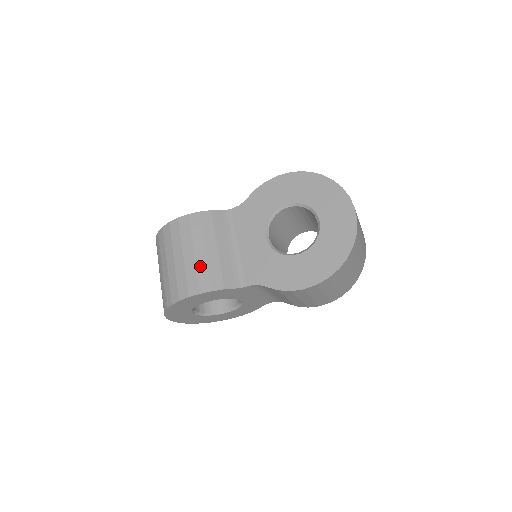
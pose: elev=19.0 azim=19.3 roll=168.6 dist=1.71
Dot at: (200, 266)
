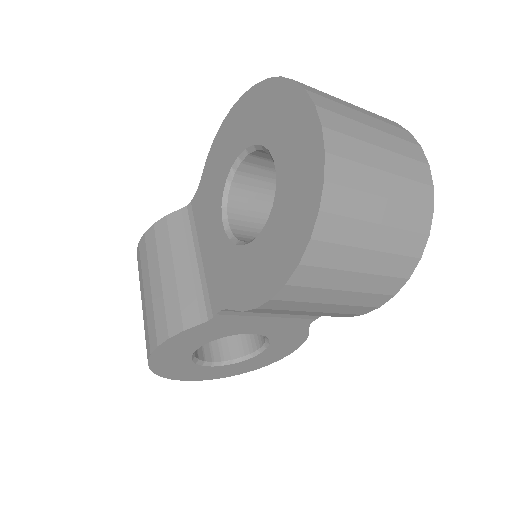
Dot at: (156, 303)
